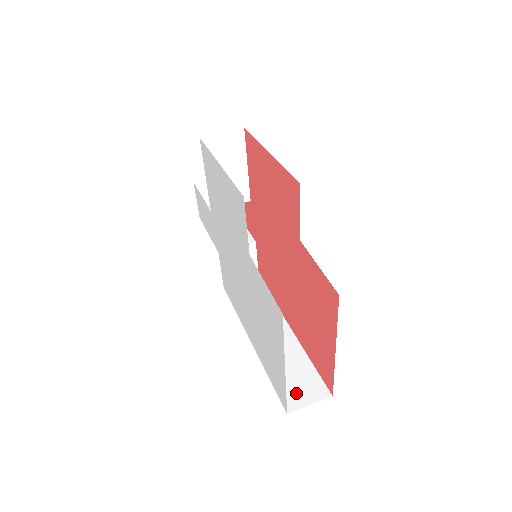
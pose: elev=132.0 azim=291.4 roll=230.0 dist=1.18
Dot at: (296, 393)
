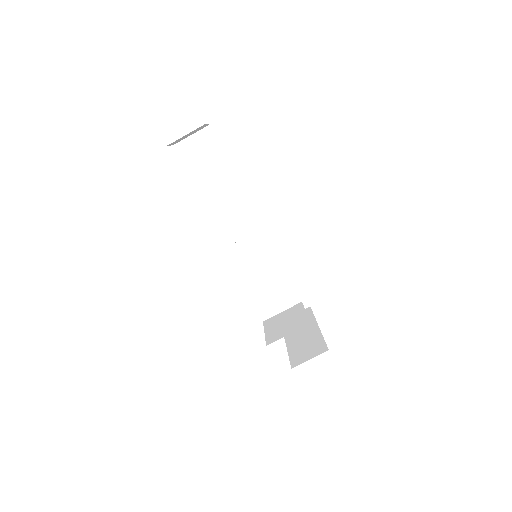
Dot at: (286, 306)
